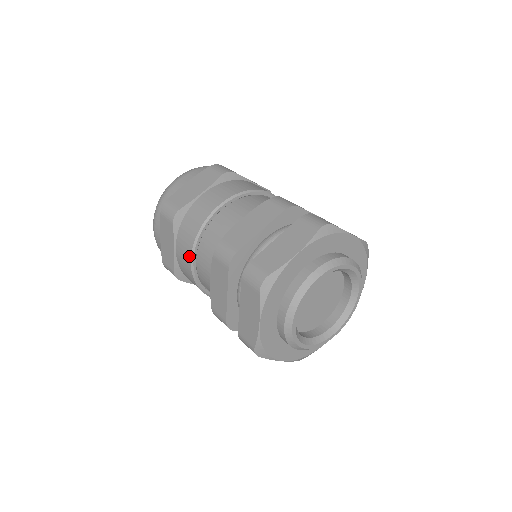
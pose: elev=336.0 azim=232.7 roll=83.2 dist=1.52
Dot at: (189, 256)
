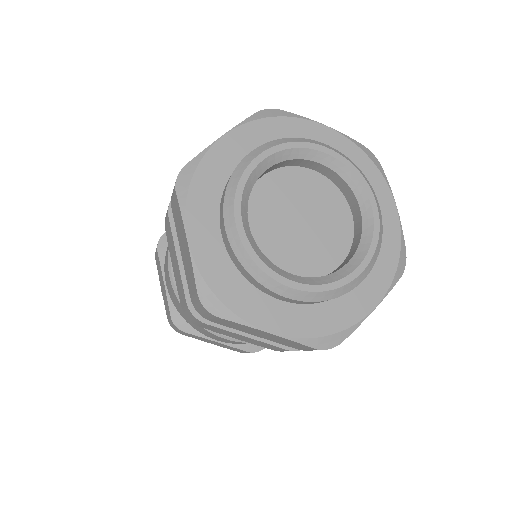
Dot at: (167, 270)
